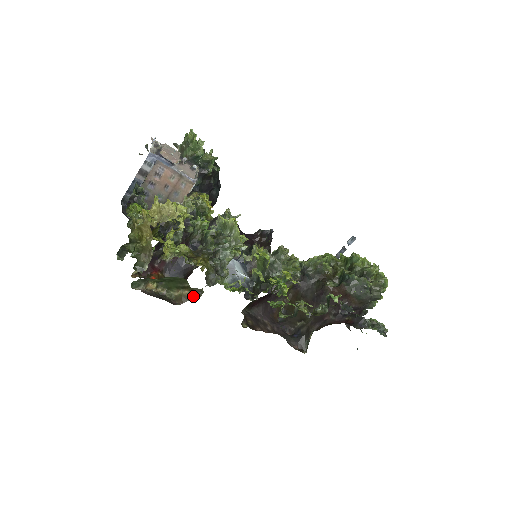
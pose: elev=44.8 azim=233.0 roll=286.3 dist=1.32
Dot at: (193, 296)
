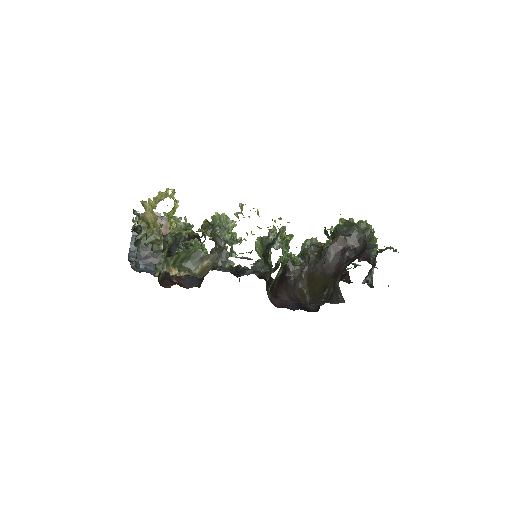
Dot at: (212, 264)
